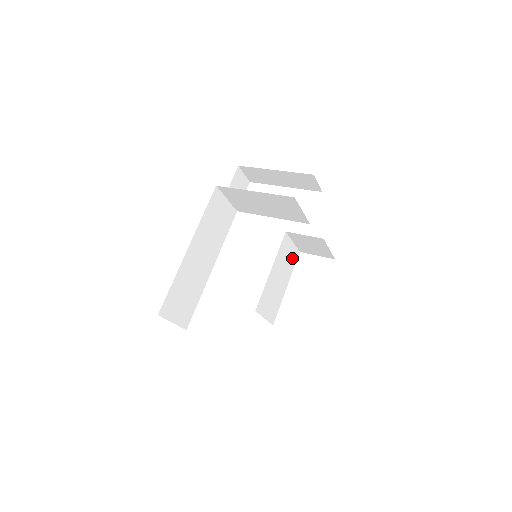
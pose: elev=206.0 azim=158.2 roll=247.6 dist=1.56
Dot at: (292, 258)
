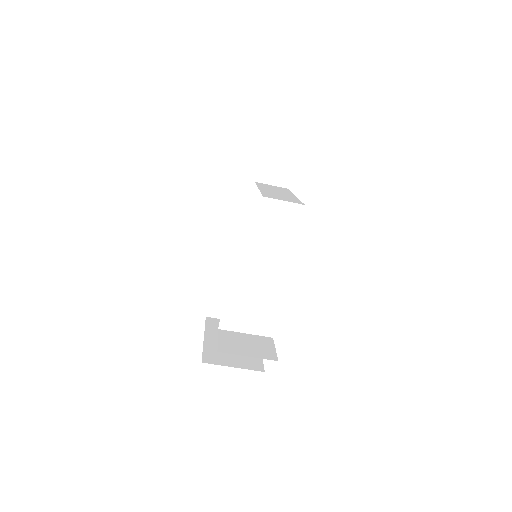
Dot at: (277, 258)
